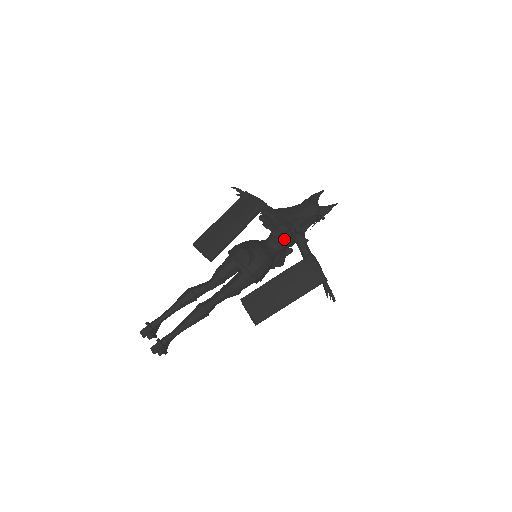
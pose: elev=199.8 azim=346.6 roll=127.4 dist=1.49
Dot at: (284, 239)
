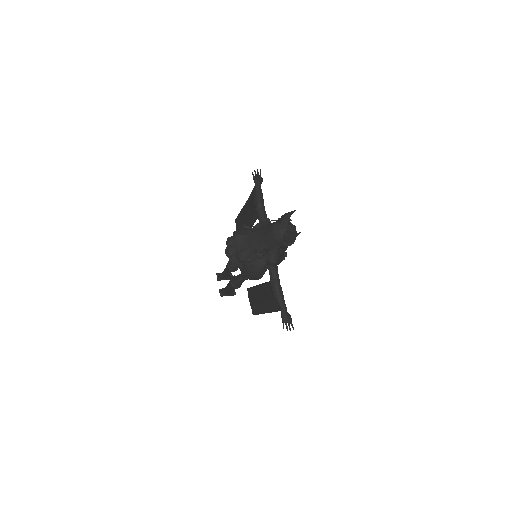
Dot at: occluded
